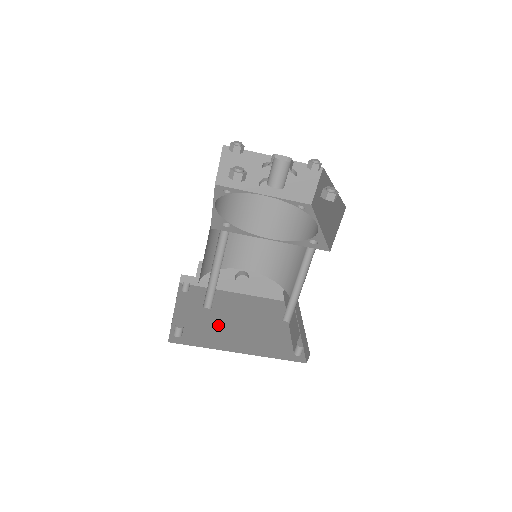
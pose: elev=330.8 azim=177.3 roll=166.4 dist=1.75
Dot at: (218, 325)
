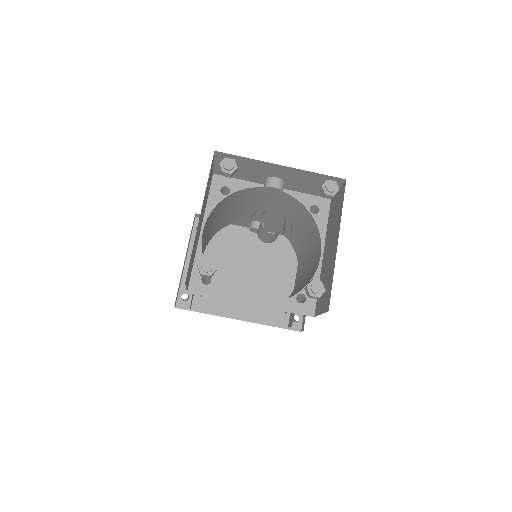
Dot at: (225, 282)
